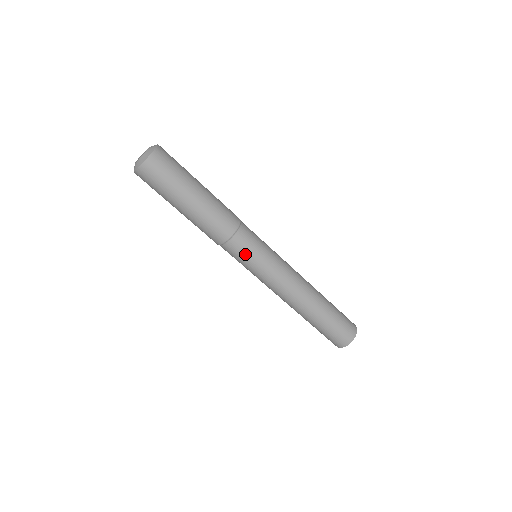
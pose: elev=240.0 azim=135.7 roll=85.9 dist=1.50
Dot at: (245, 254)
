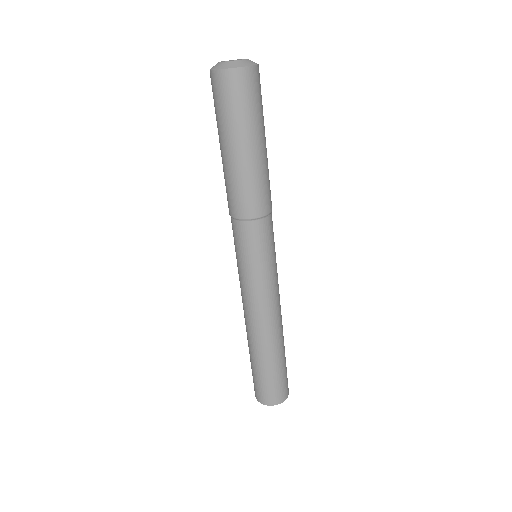
Dot at: (238, 245)
